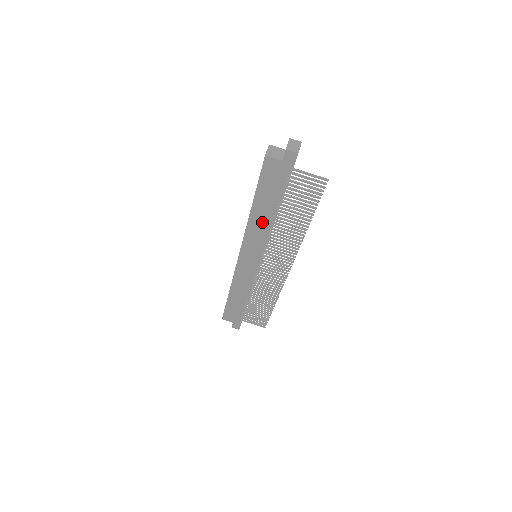
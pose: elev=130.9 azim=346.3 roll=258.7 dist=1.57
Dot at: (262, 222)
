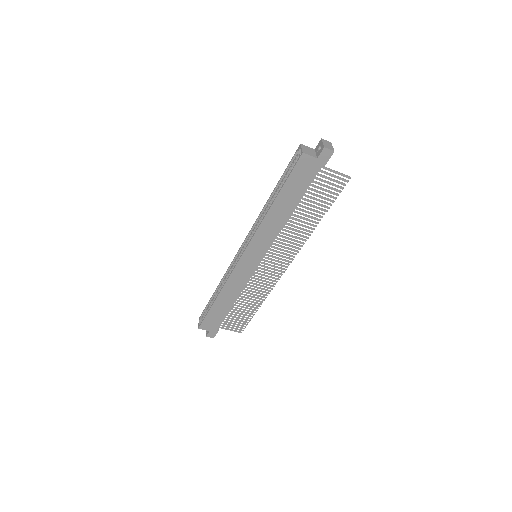
Dot at: (277, 219)
